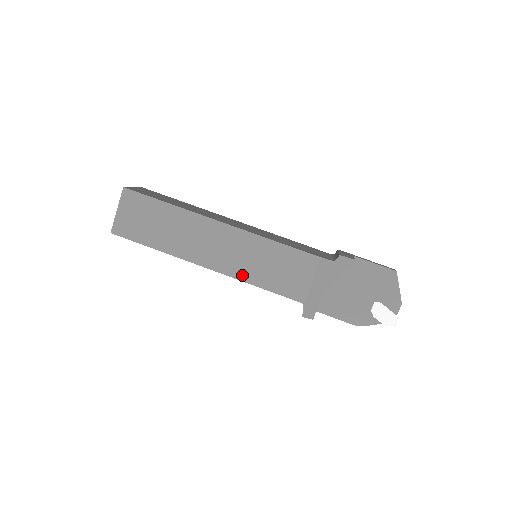
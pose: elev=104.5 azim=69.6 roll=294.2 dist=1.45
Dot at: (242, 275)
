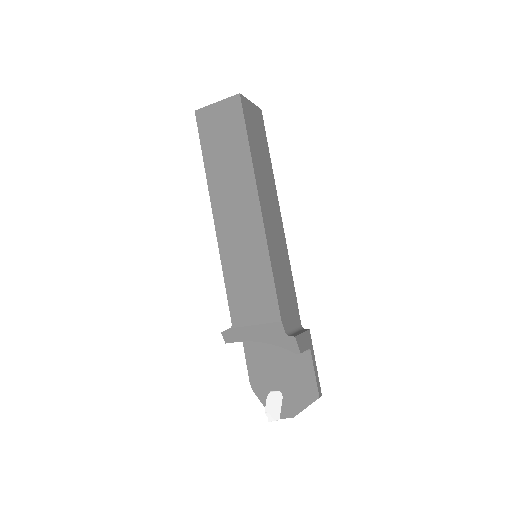
Dot at: (225, 255)
